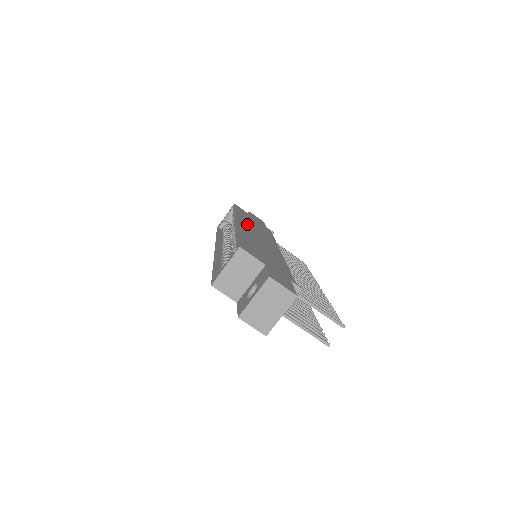
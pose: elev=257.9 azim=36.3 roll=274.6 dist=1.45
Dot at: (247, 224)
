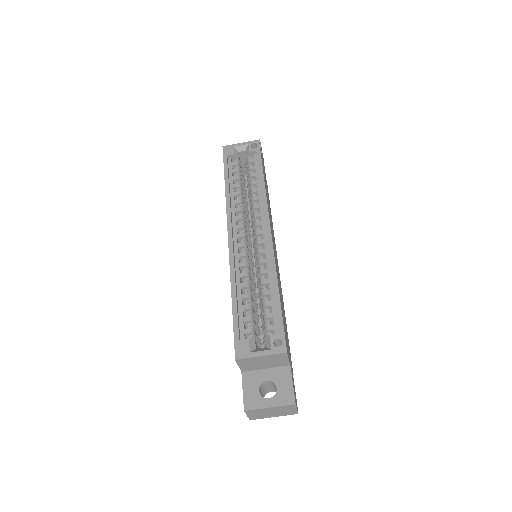
Dot at: (270, 220)
